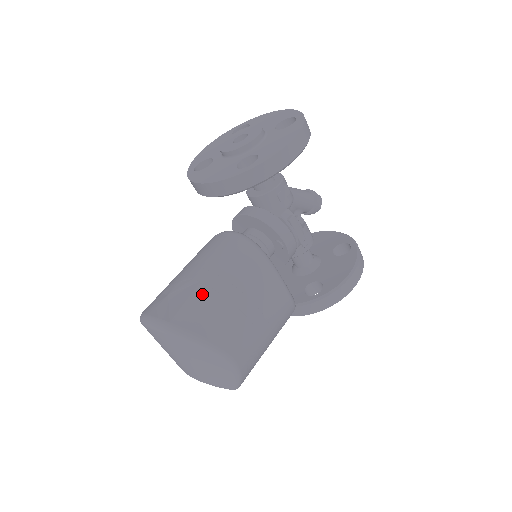
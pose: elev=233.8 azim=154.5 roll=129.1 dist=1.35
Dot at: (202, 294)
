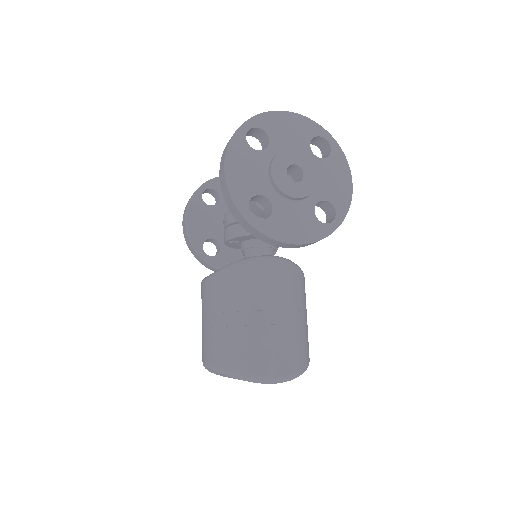
Dot at: (298, 334)
